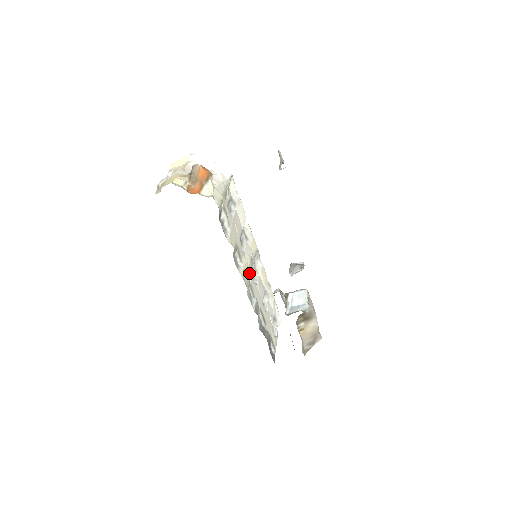
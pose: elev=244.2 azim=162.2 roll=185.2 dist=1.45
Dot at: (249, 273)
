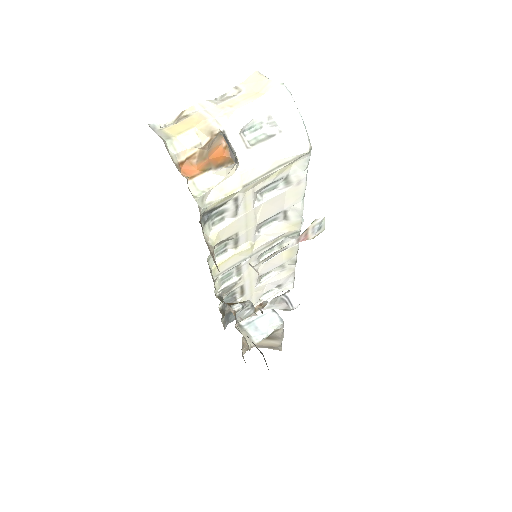
Dot at: (246, 257)
